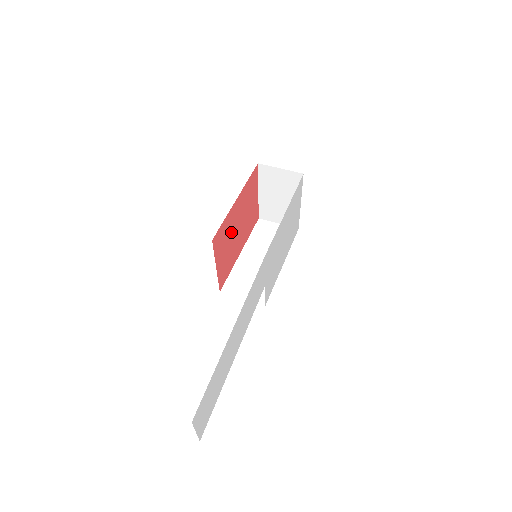
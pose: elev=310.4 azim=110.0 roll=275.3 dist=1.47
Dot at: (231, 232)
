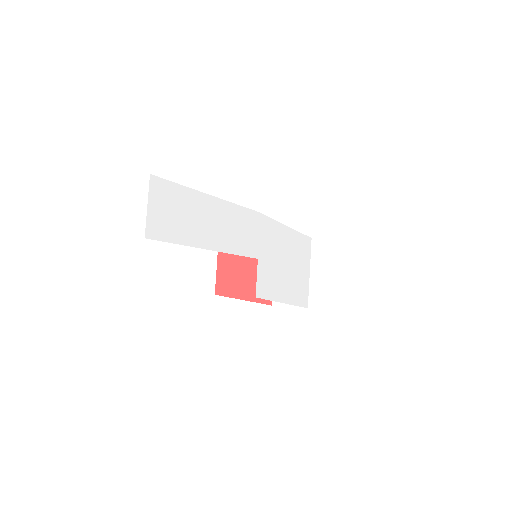
Dot at: occluded
